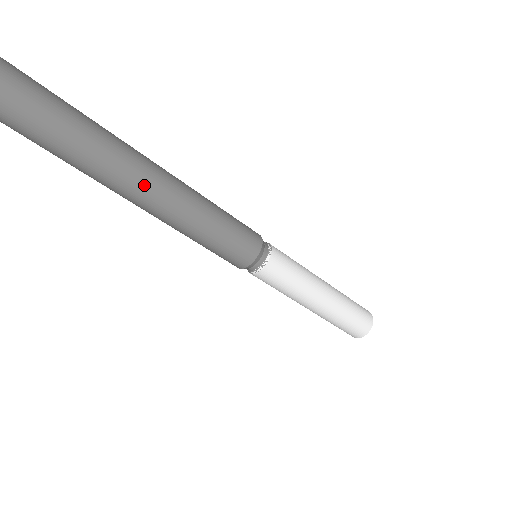
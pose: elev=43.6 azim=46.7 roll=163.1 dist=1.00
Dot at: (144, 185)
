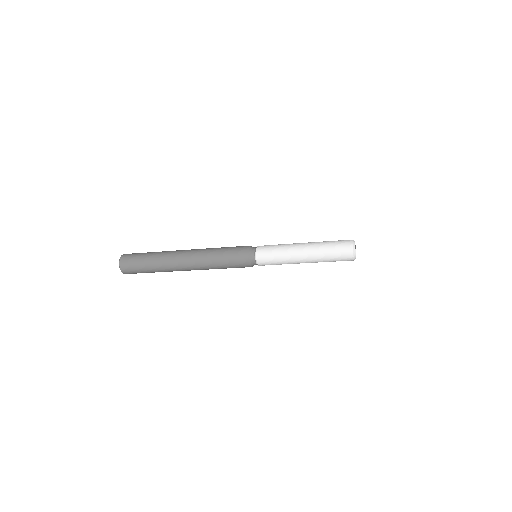
Dot at: (182, 260)
